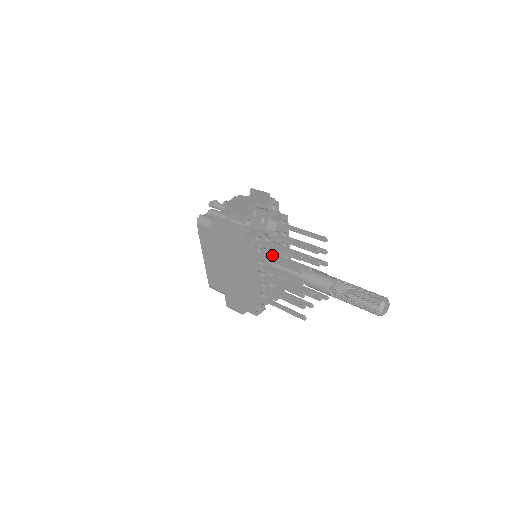
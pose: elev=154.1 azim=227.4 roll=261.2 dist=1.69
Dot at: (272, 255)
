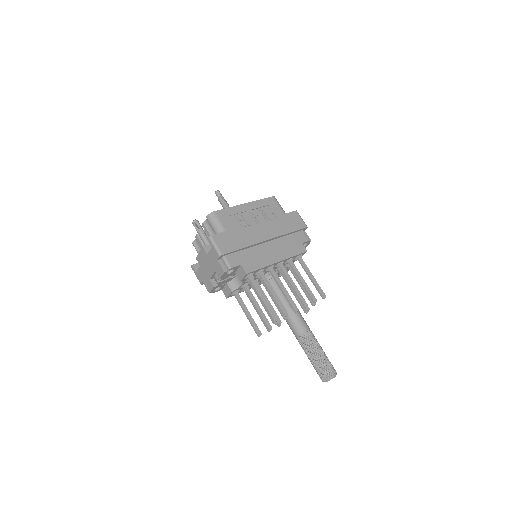
Dot at: occluded
